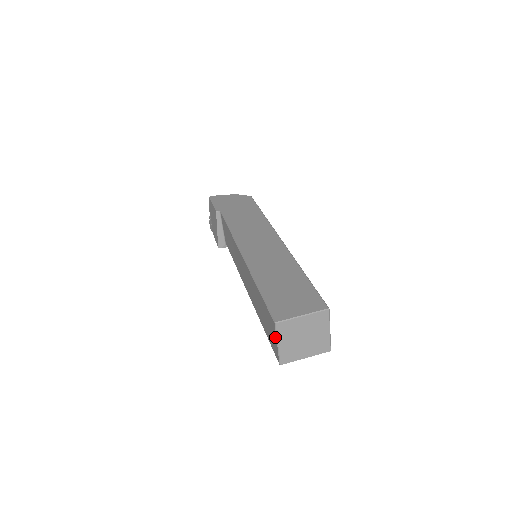
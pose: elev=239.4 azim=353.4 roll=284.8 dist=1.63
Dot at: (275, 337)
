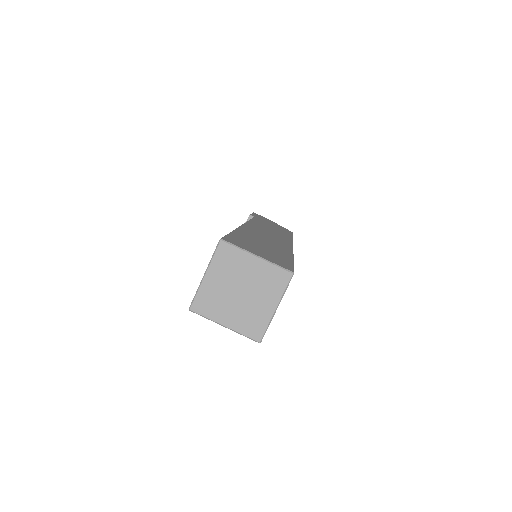
Dot at: (208, 265)
